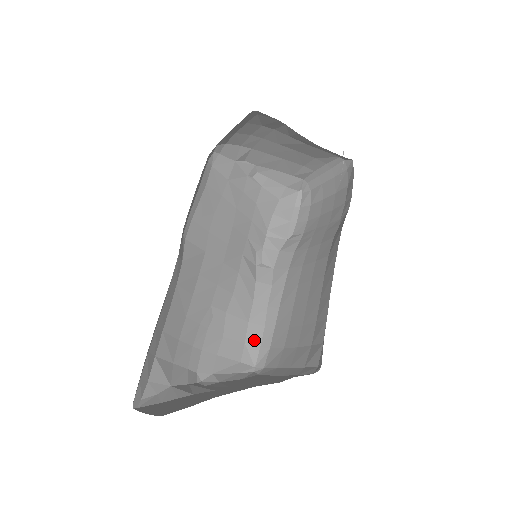
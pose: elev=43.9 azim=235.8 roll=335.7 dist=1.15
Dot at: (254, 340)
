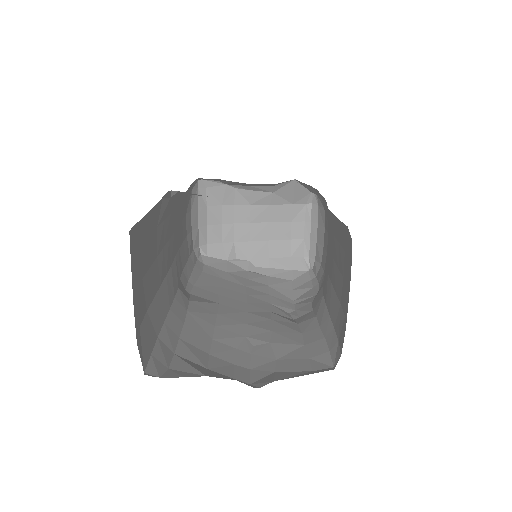
Dot at: (319, 351)
